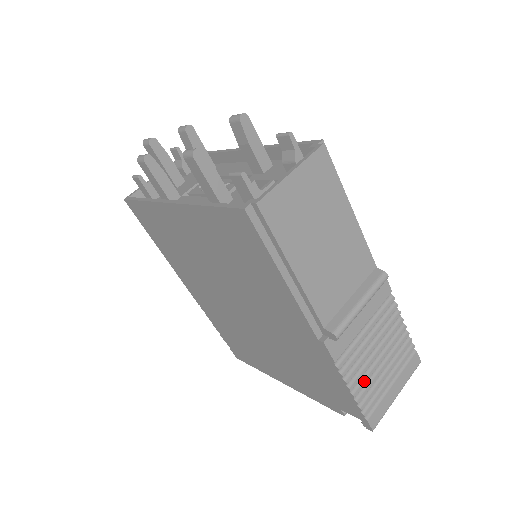
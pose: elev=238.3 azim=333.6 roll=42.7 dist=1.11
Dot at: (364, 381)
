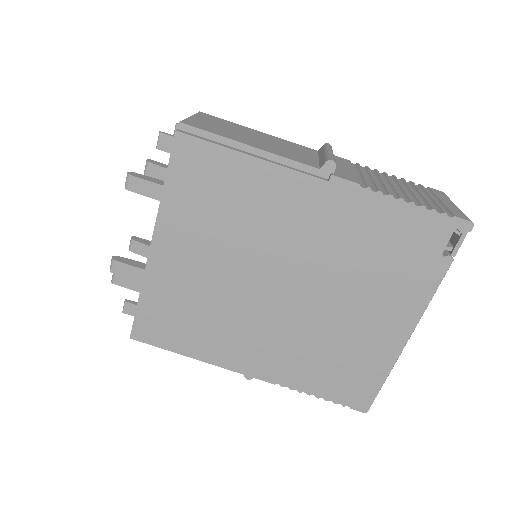
Dot at: (407, 196)
